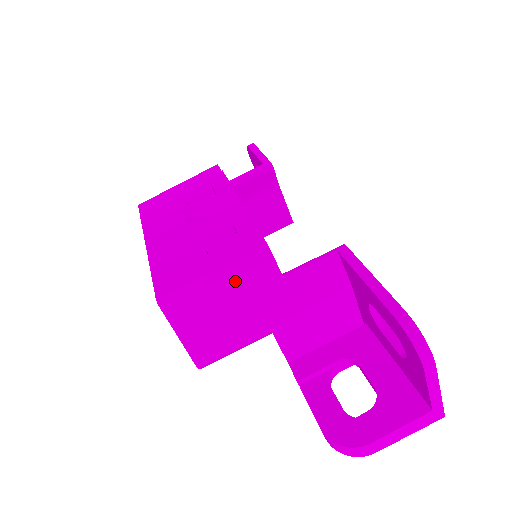
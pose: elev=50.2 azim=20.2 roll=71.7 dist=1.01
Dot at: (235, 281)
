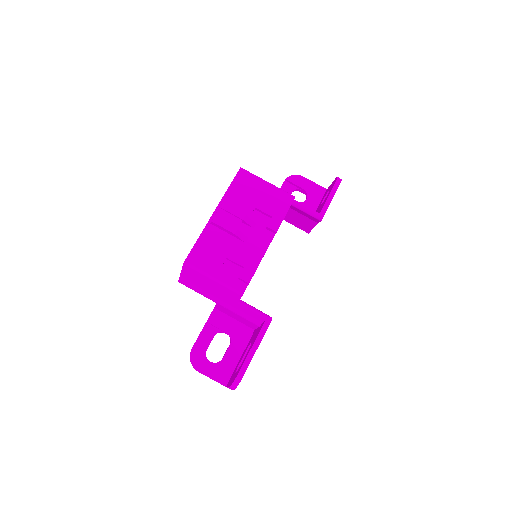
Dot at: (219, 287)
